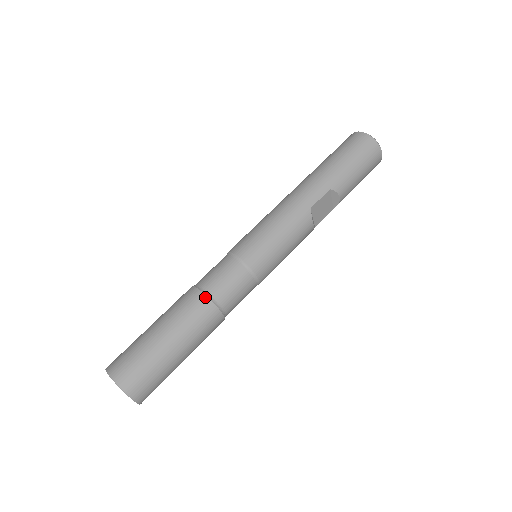
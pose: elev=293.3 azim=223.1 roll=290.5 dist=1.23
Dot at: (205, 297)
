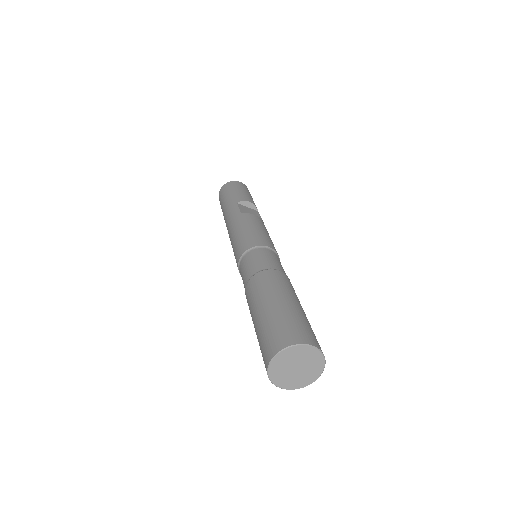
Dot at: (253, 277)
